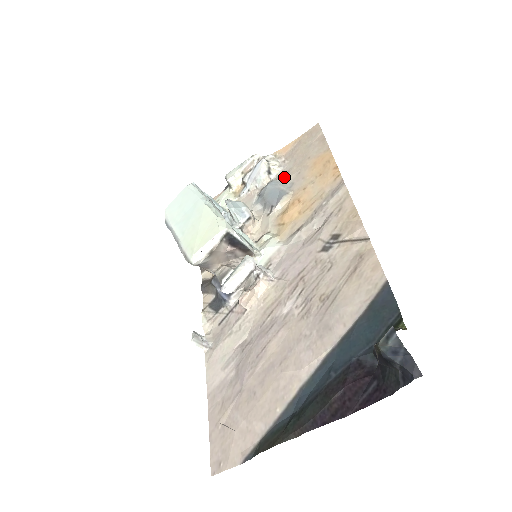
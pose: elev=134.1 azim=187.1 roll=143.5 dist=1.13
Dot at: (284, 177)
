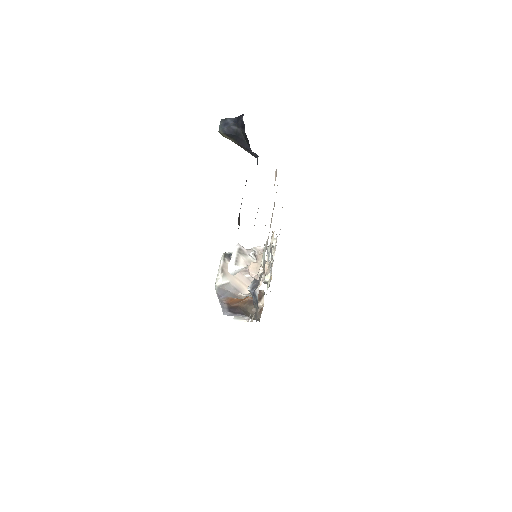
Dot at: occluded
